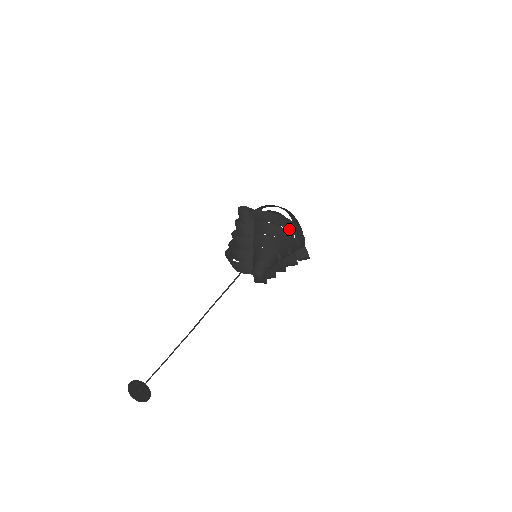
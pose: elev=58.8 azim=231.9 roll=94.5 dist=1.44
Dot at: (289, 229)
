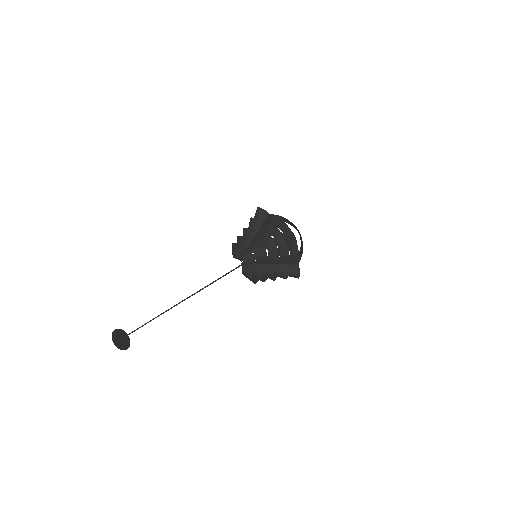
Dot at: (285, 234)
